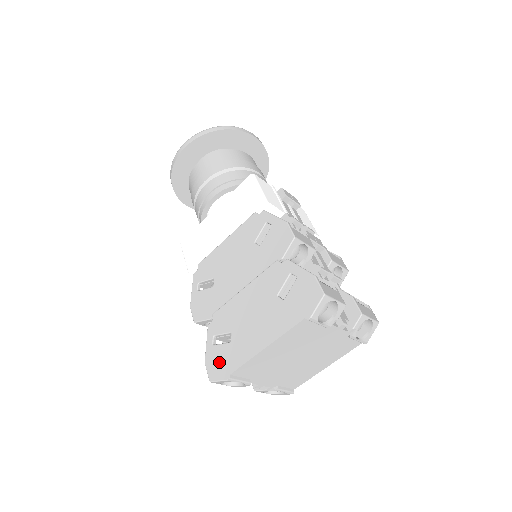
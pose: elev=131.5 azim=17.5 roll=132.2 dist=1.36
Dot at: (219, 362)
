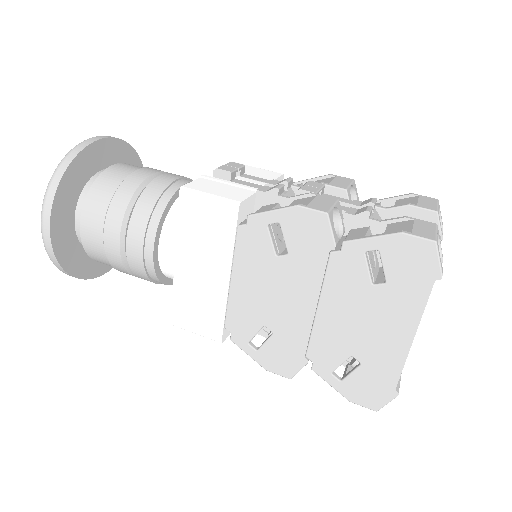
Dot at: (368, 389)
